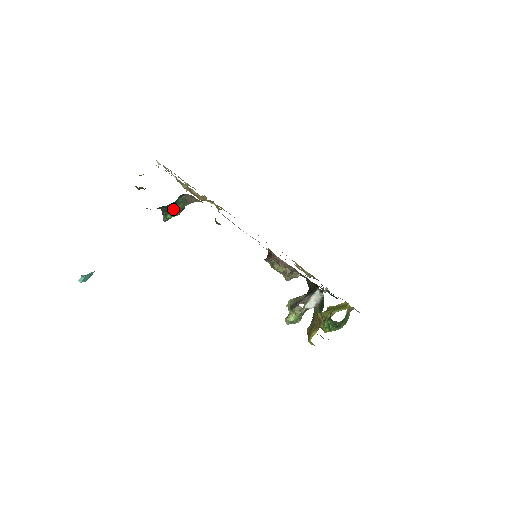
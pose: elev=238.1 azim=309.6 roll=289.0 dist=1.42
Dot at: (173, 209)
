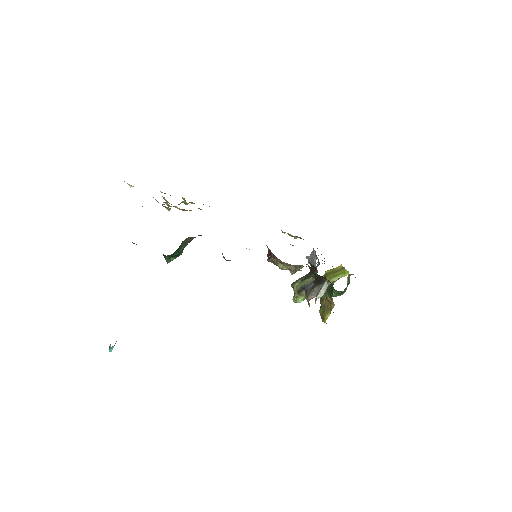
Dot at: (176, 253)
